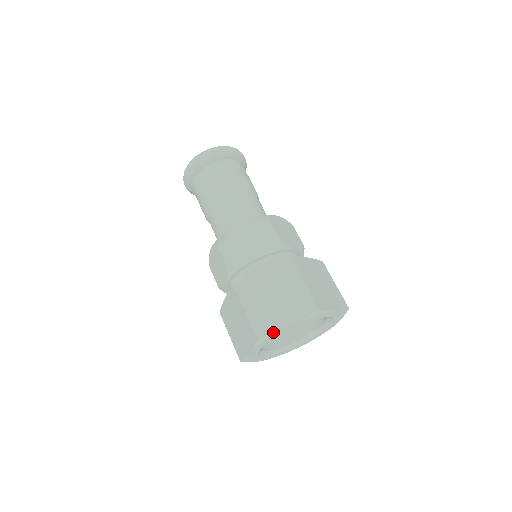
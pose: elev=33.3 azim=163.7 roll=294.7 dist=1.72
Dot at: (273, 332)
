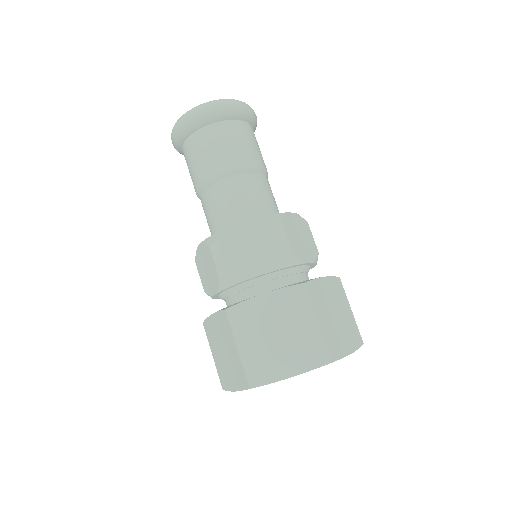
Dot at: (341, 356)
